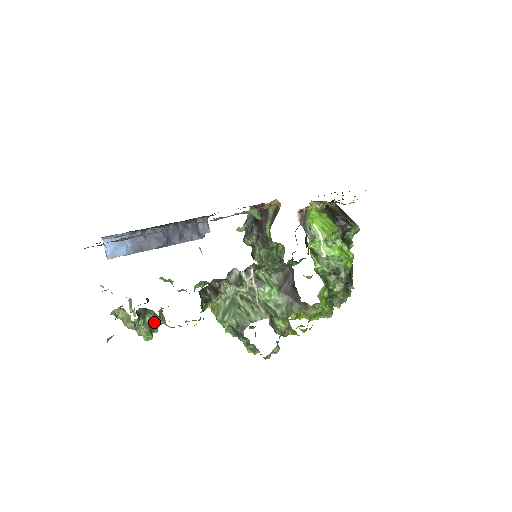
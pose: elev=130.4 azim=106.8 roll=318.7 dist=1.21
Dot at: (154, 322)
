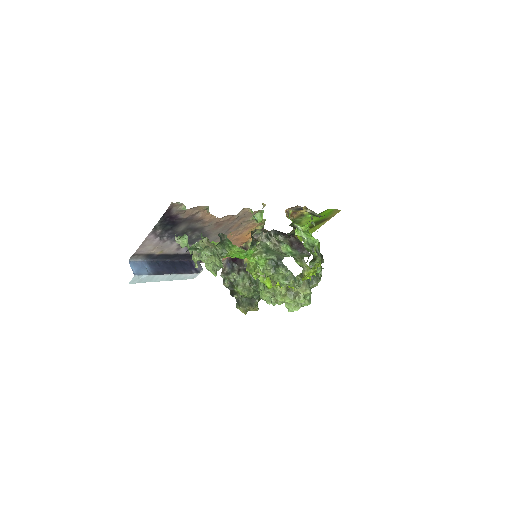
Dot at: occluded
